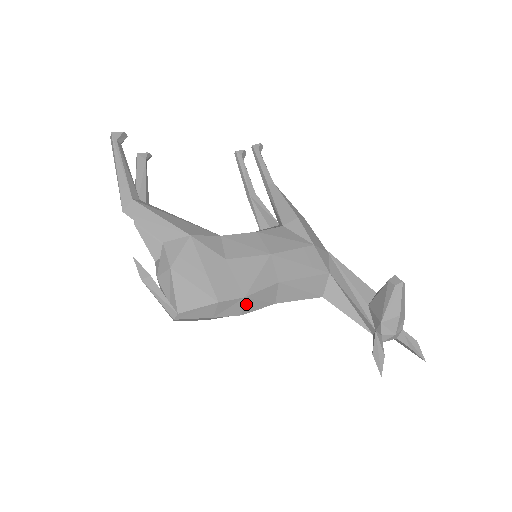
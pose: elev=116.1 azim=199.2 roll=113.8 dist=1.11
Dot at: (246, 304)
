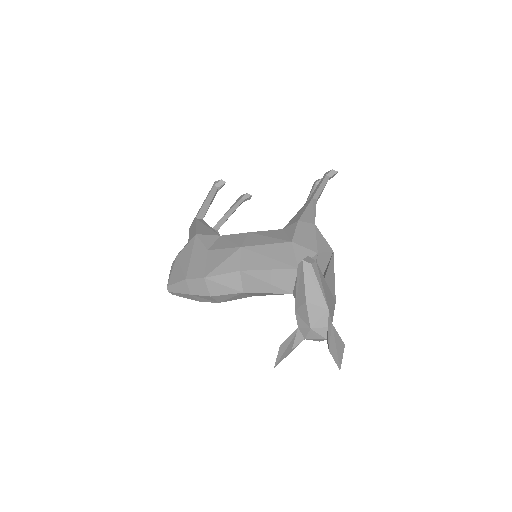
Dot at: (210, 285)
